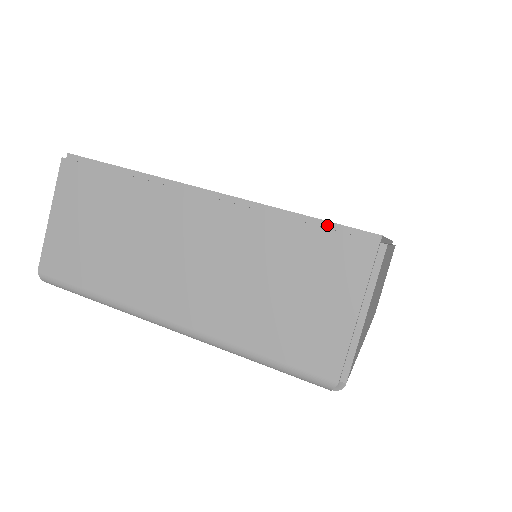
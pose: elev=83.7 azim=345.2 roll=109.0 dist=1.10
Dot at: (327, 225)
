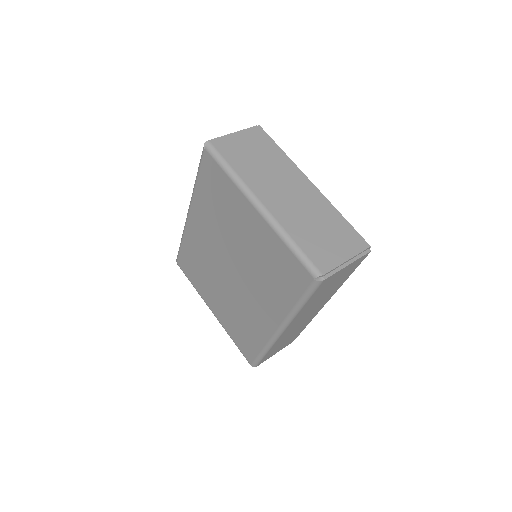
Dot at: (353, 229)
